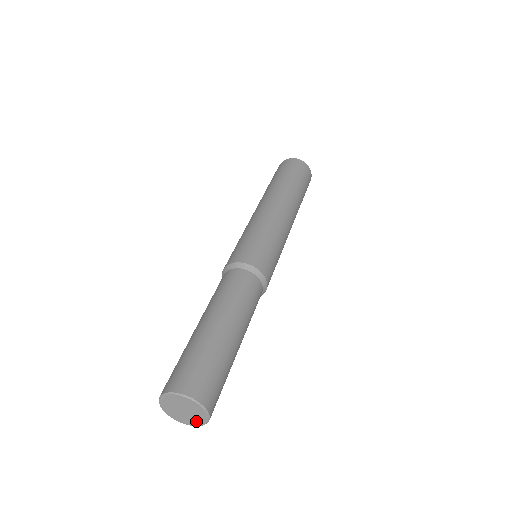
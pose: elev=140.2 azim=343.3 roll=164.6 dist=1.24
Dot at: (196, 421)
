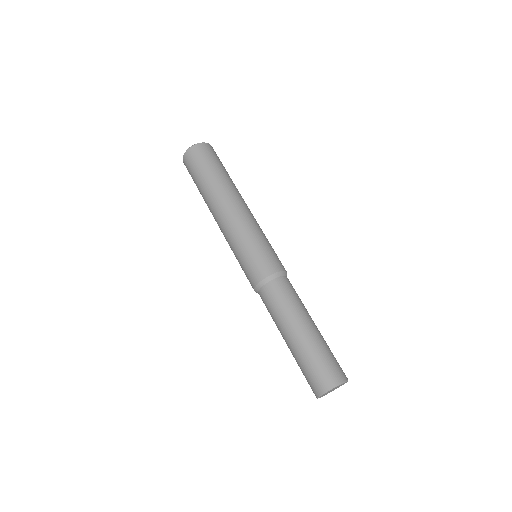
Dot at: occluded
